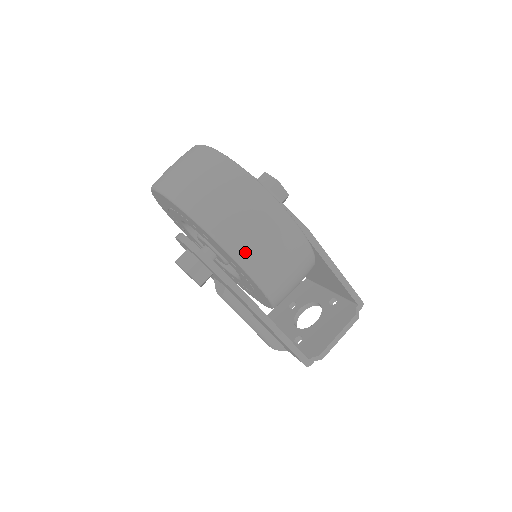
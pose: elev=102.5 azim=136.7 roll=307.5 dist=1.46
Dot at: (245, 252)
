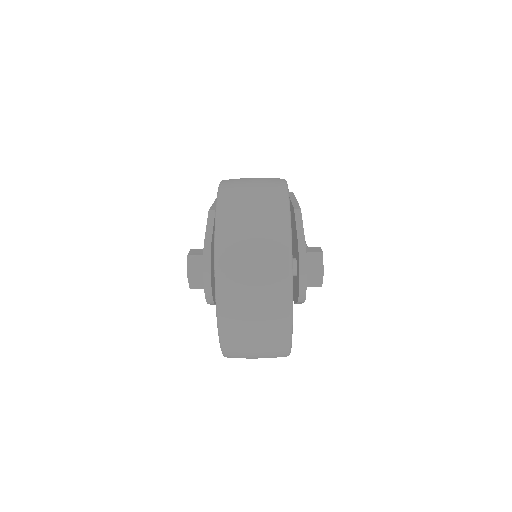
Dot at: occluded
